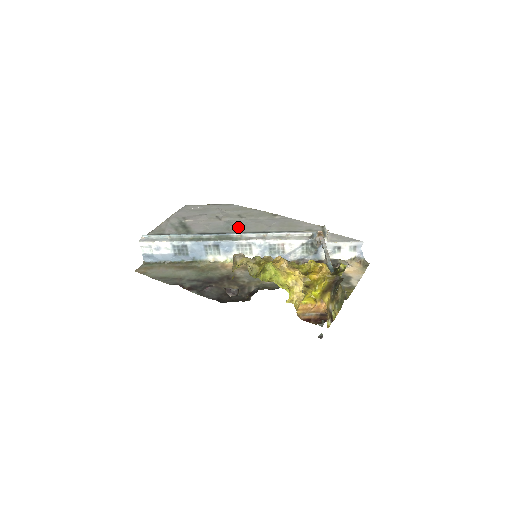
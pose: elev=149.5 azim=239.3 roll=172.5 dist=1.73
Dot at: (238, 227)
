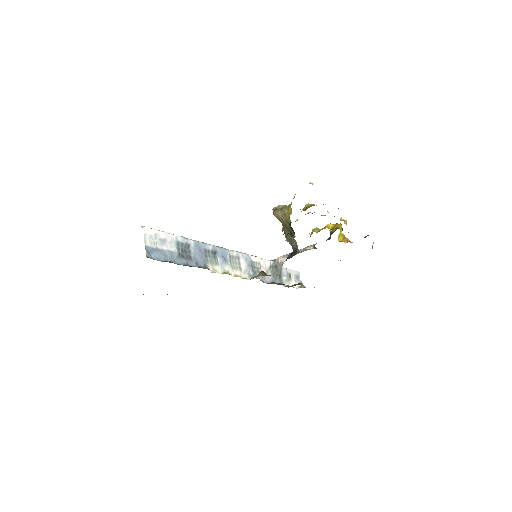
Dot at: occluded
